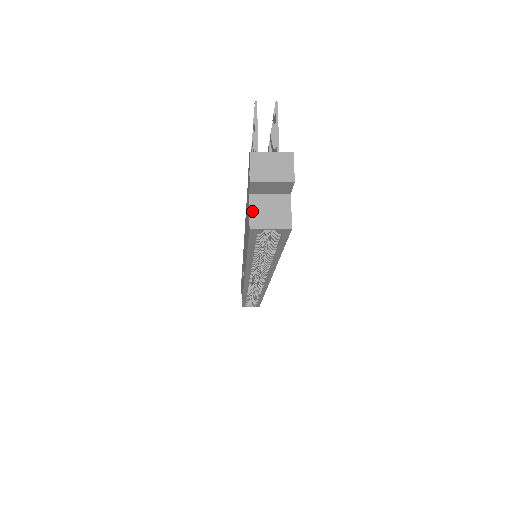
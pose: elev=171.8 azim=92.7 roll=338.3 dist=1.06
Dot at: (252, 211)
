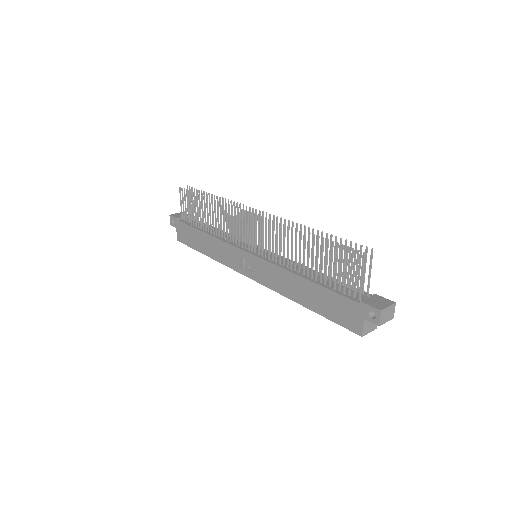
Dot at: (364, 327)
